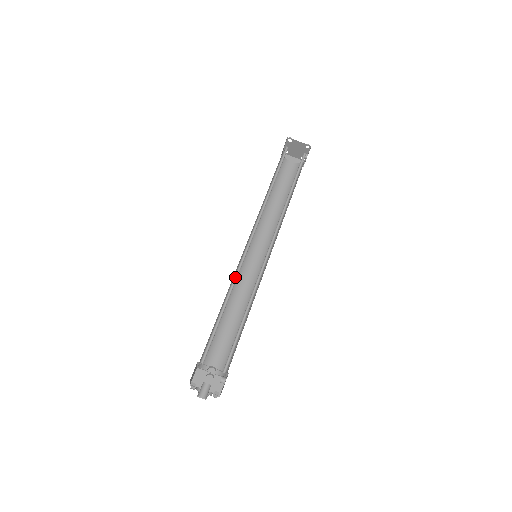
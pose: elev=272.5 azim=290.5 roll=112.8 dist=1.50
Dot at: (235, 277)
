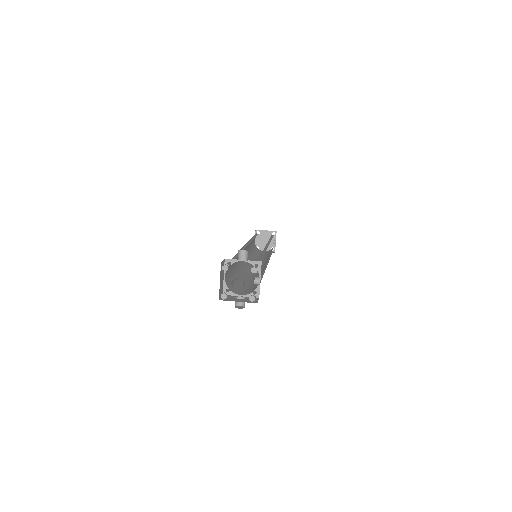
Dot at: occluded
